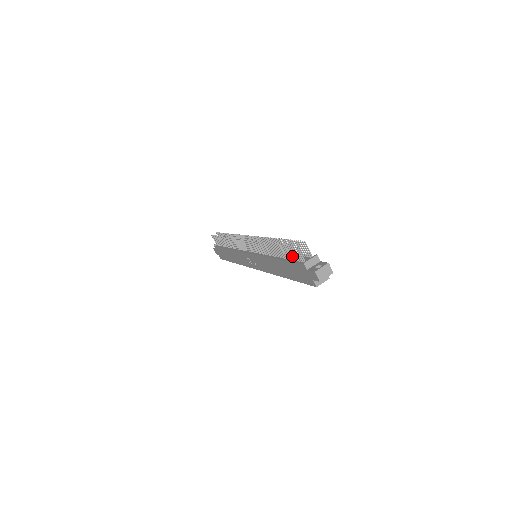
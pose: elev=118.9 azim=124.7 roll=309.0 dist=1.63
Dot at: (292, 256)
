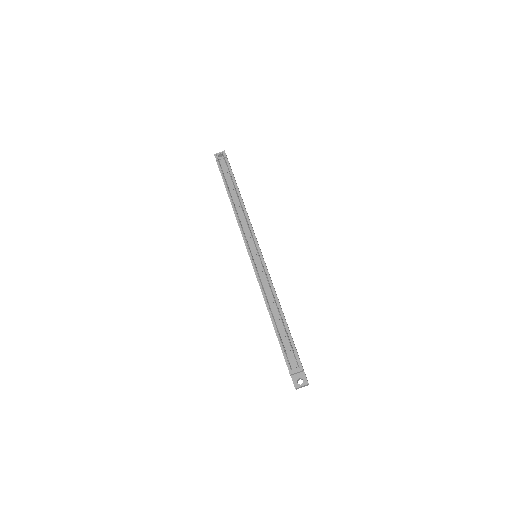
Dot at: (284, 350)
